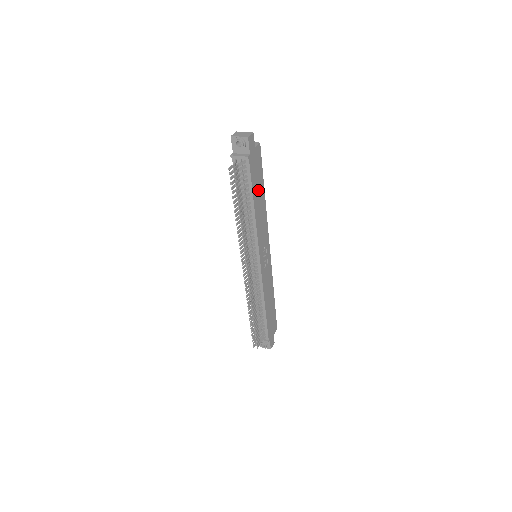
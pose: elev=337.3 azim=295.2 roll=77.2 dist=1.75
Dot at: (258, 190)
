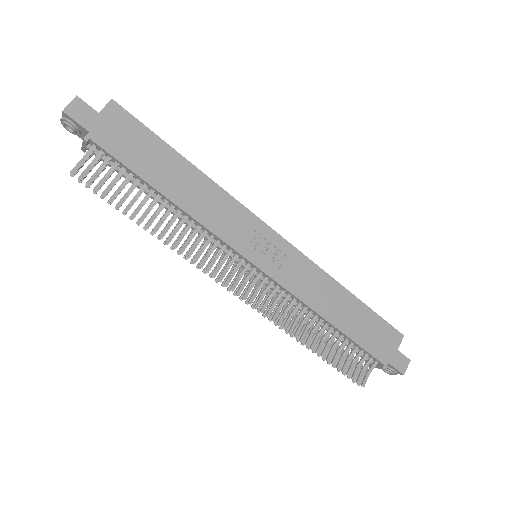
Dot at: (162, 168)
